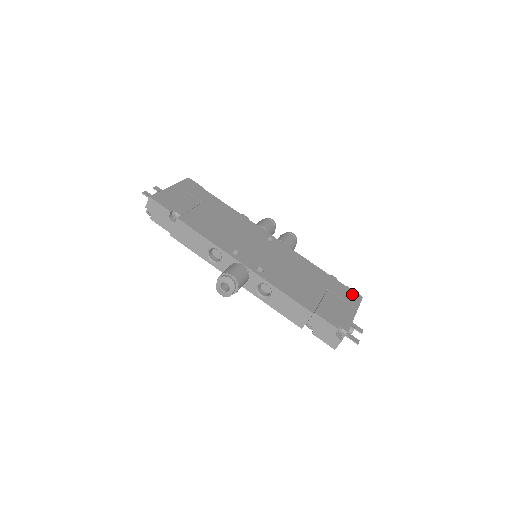
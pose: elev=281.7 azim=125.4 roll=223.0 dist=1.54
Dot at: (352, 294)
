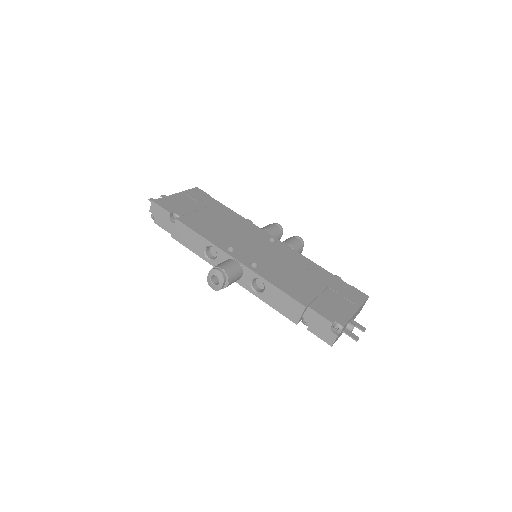
Dot at: (356, 293)
